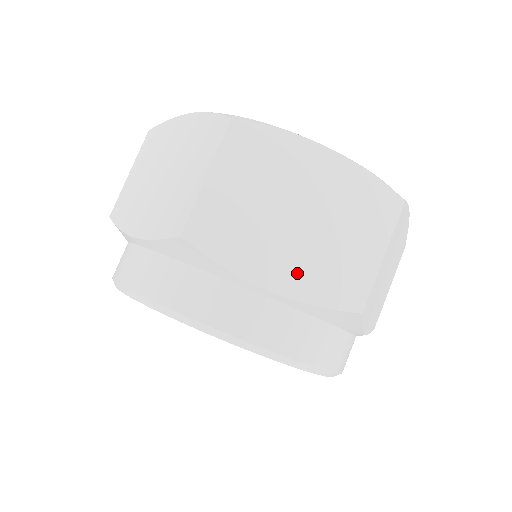
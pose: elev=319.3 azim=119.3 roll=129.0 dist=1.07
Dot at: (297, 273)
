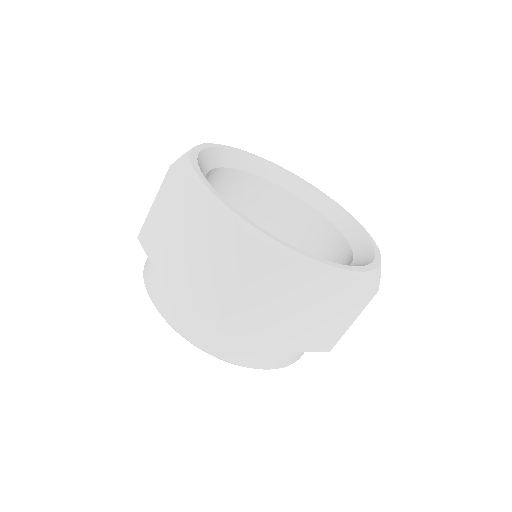
Dot at: (185, 283)
